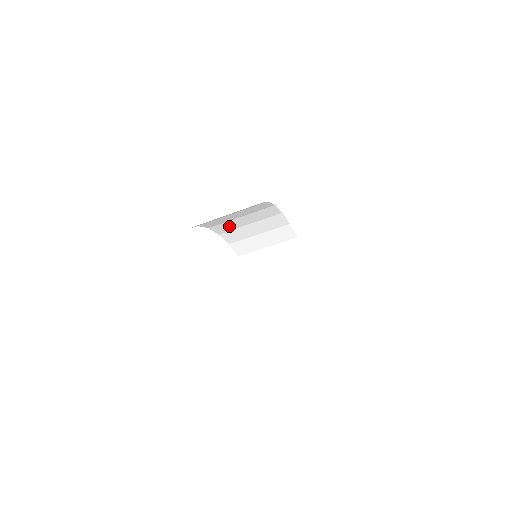
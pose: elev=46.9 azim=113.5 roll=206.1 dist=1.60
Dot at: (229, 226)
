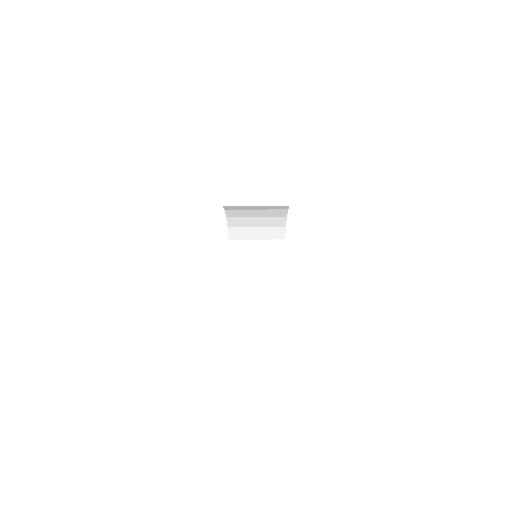
Dot at: occluded
